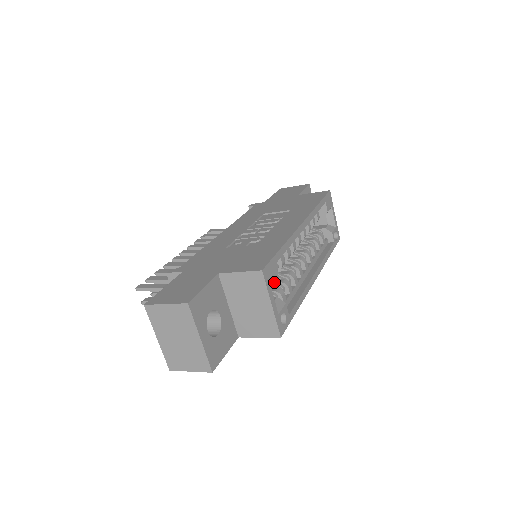
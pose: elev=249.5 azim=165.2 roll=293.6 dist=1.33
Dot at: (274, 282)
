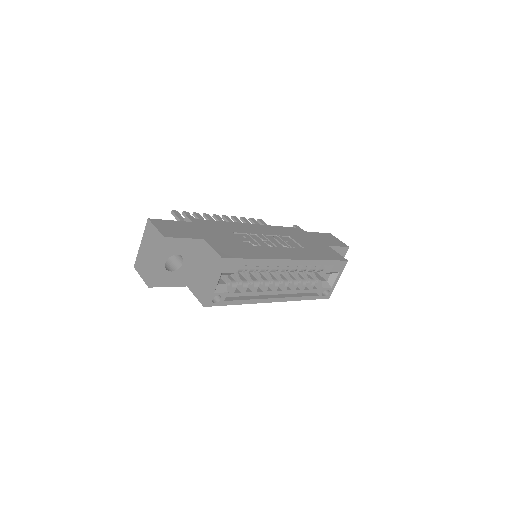
Dot at: (229, 273)
